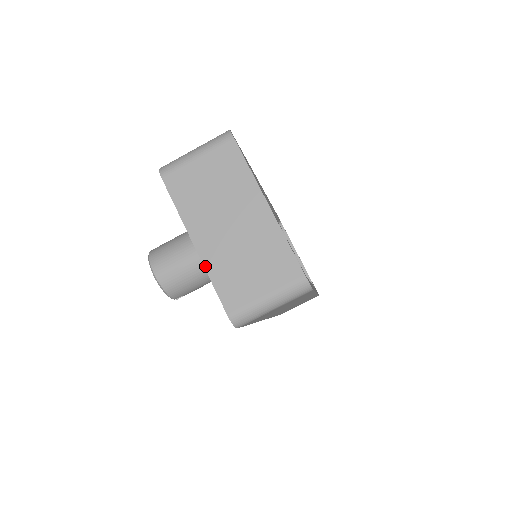
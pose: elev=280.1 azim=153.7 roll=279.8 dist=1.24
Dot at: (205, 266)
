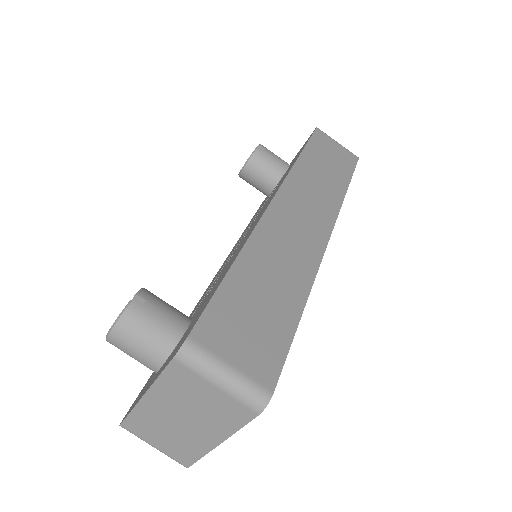
Dot at: (136, 407)
